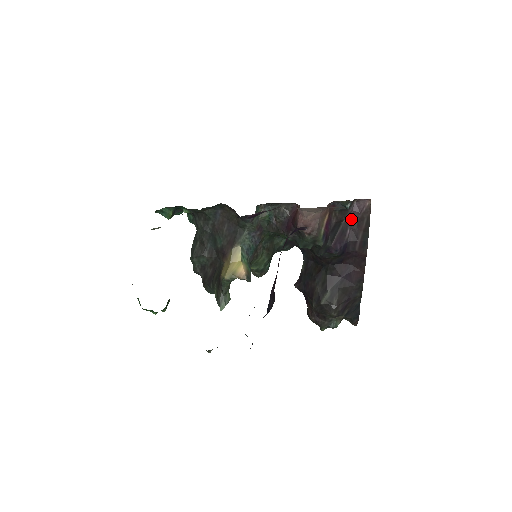
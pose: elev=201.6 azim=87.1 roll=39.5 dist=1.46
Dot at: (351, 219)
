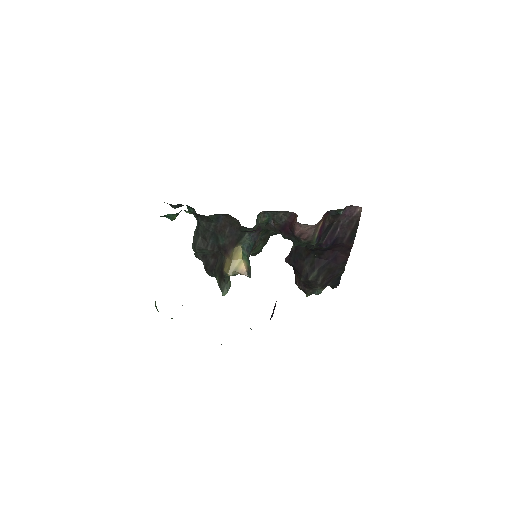
Dot at: (342, 220)
